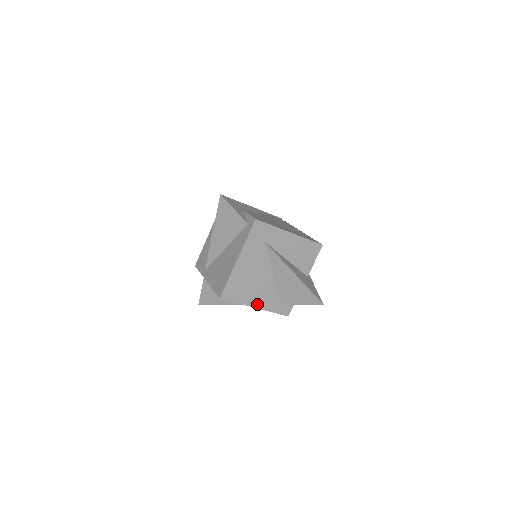
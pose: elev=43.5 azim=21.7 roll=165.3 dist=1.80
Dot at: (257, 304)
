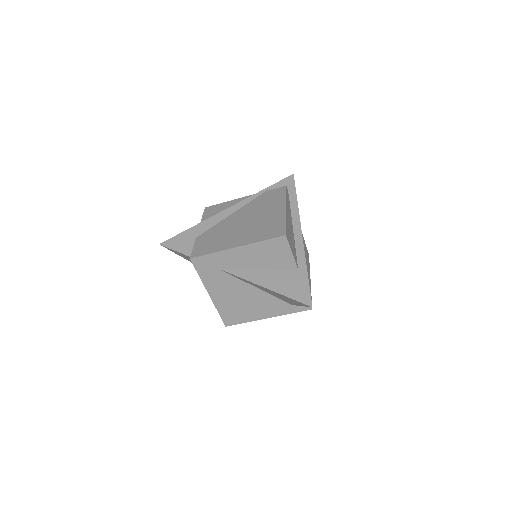
Dot at: (266, 315)
